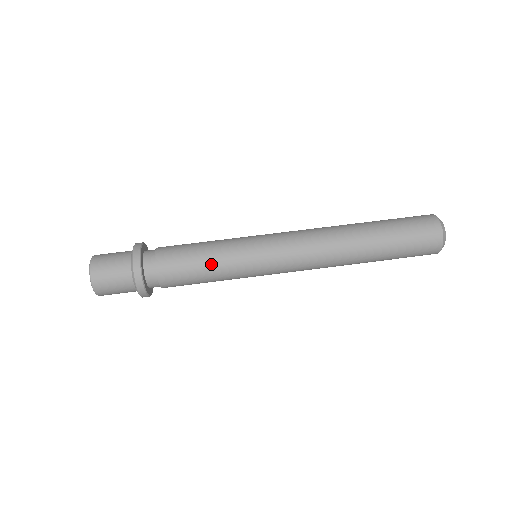
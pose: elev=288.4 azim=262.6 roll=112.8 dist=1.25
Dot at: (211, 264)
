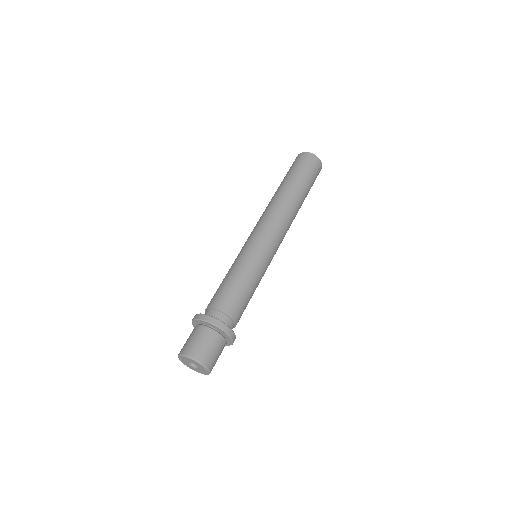
Dot at: (236, 273)
